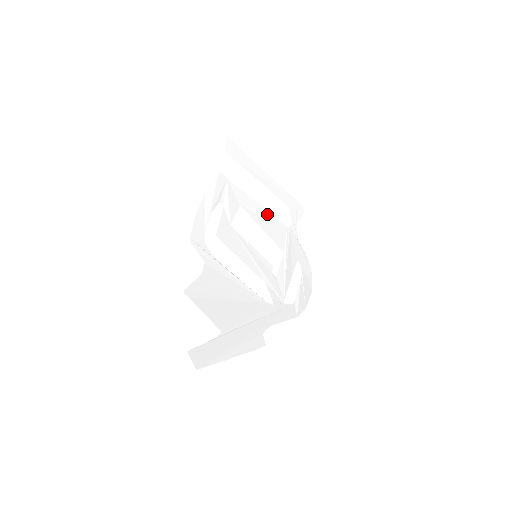
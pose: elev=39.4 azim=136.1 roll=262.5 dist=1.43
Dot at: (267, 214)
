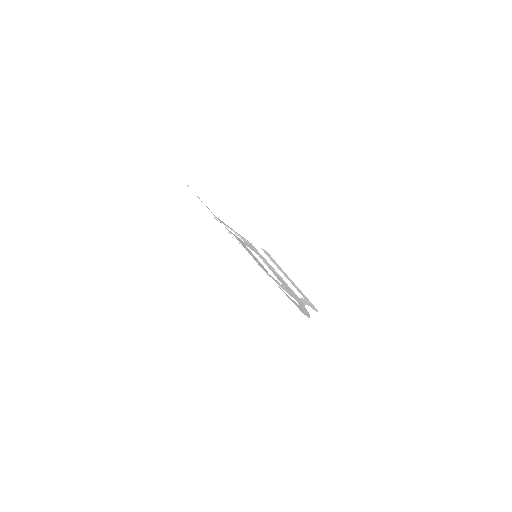
Dot at: (280, 277)
